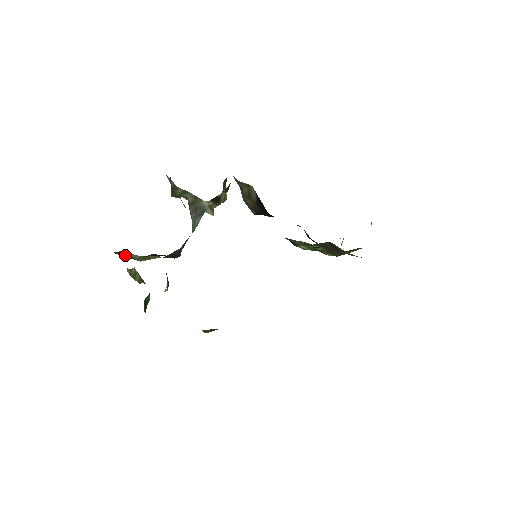
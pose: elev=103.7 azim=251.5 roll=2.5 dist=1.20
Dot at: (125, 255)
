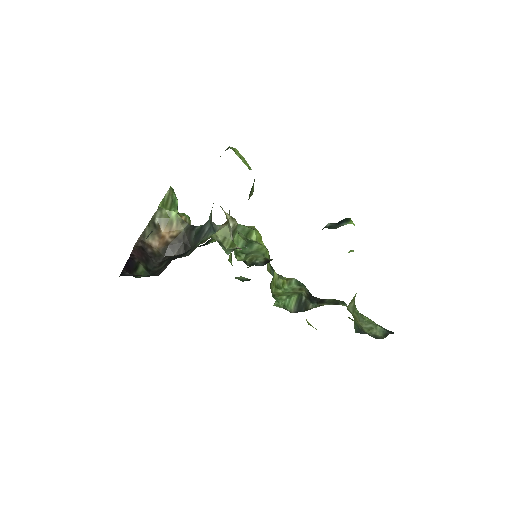
Dot at: (149, 233)
